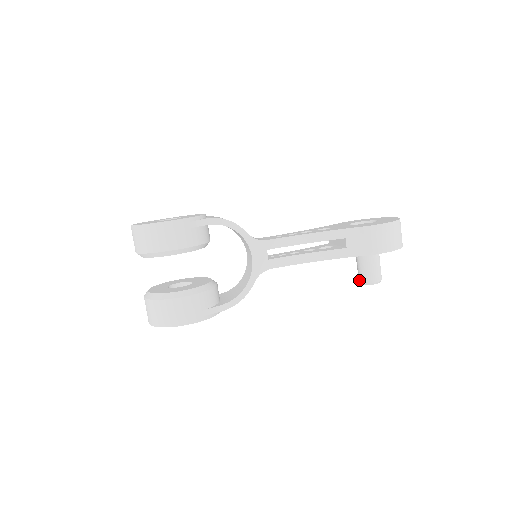
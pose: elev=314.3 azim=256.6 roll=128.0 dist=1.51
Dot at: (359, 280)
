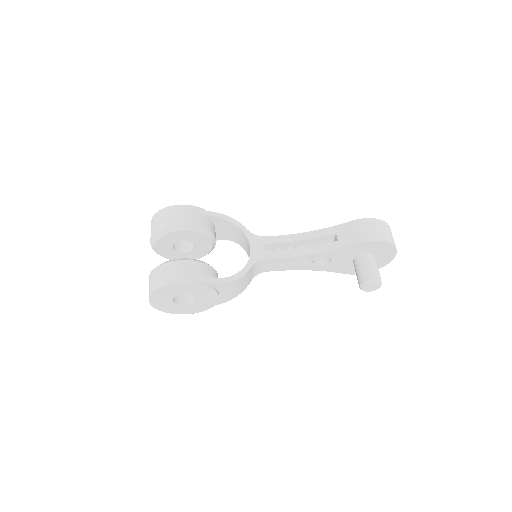
Dot at: (359, 284)
